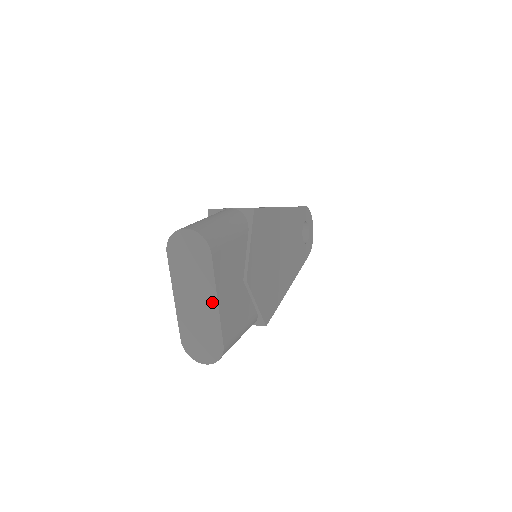
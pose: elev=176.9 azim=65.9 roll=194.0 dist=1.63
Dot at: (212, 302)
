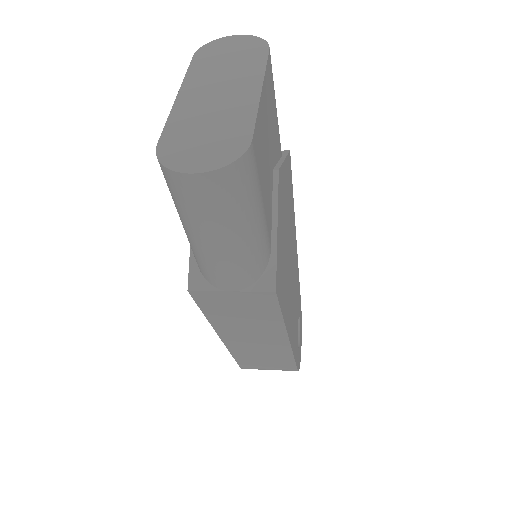
Dot at: (250, 91)
